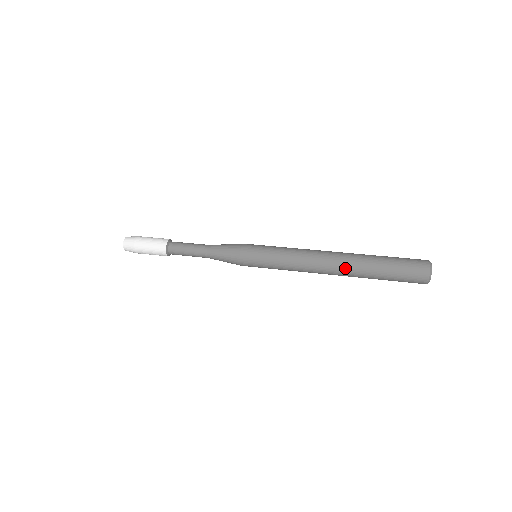
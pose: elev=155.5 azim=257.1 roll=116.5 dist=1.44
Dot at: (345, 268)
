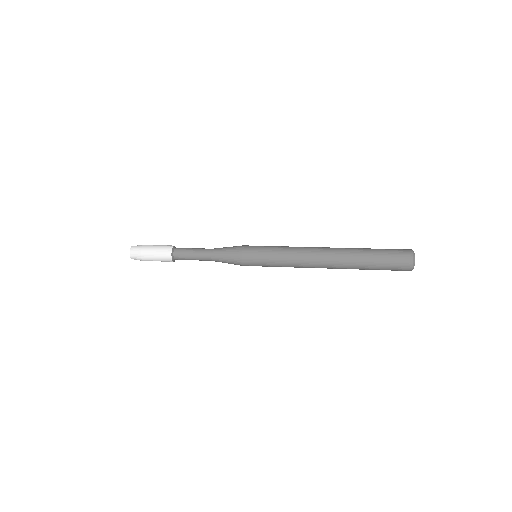
Dot at: (338, 266)
